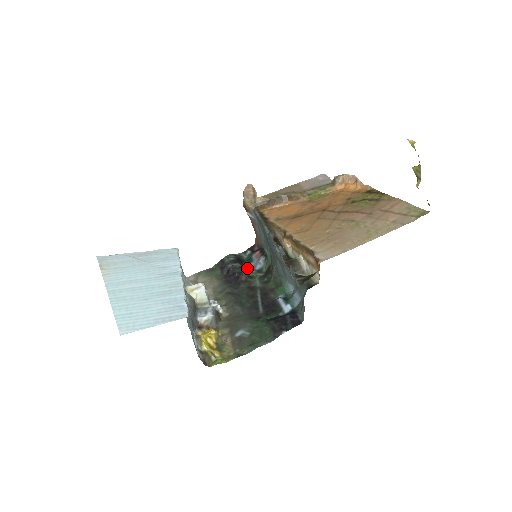
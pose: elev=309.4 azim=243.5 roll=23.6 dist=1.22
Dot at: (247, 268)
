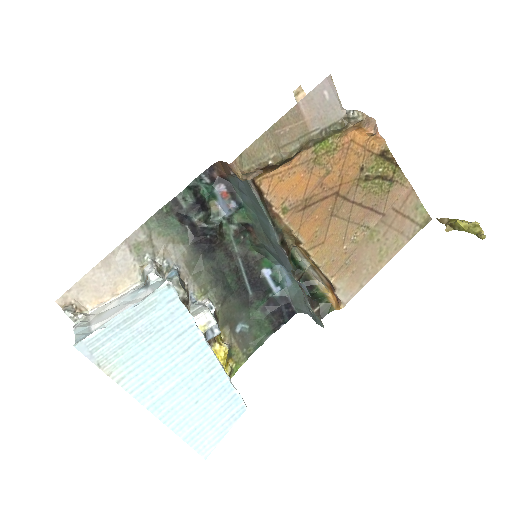
Dot at: (219, 225)
